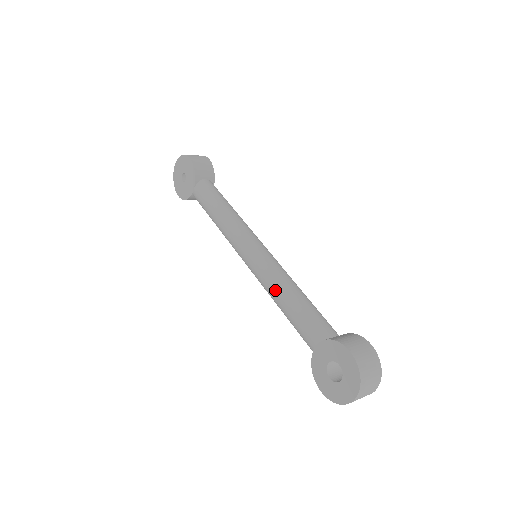
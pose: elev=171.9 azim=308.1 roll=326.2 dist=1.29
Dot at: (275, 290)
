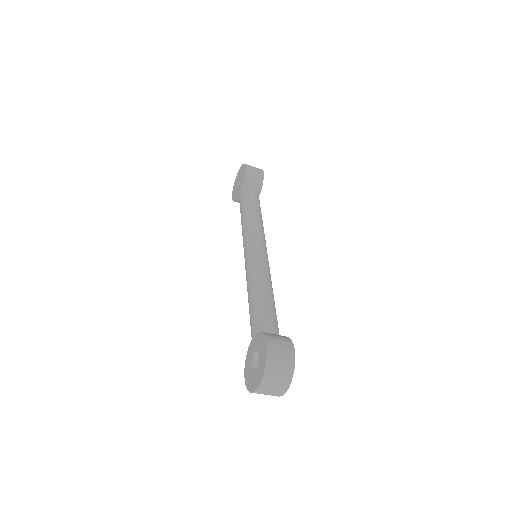
Dot at: (250, 284)
